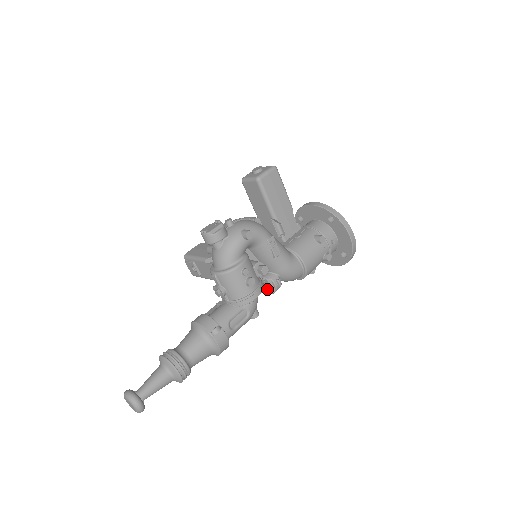
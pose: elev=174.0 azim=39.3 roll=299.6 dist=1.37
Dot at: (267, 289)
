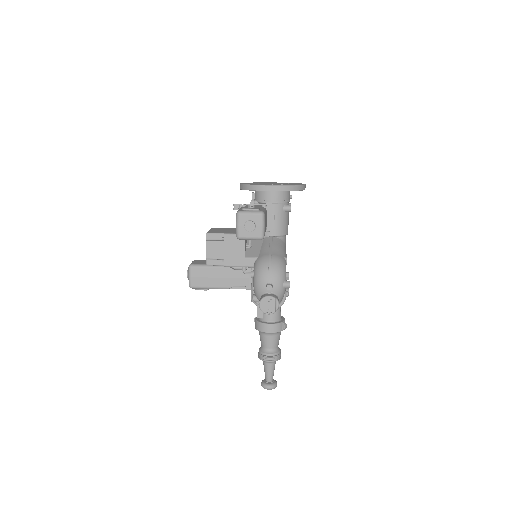
Dot at: occluded
